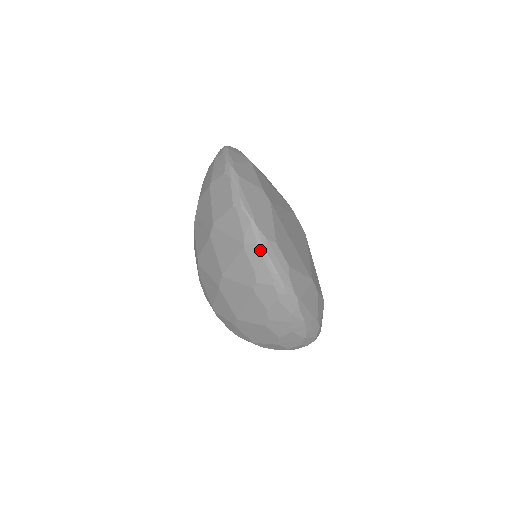
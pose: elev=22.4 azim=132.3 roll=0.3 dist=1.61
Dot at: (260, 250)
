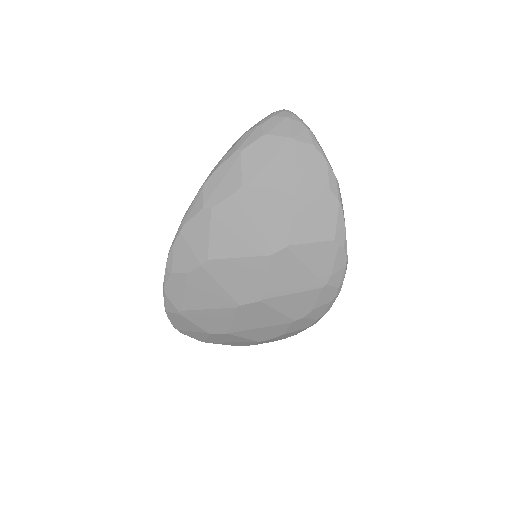
Dot at: (337, 293)
